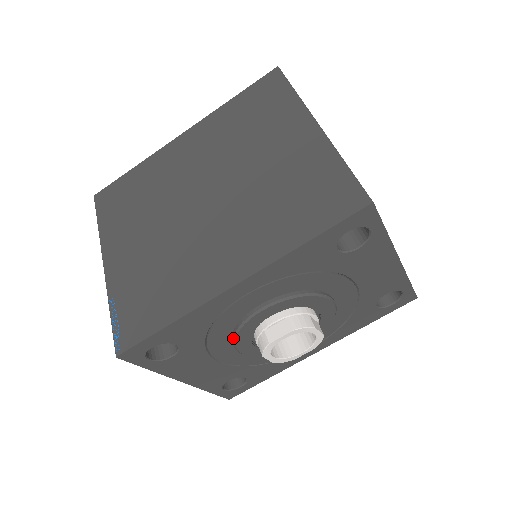
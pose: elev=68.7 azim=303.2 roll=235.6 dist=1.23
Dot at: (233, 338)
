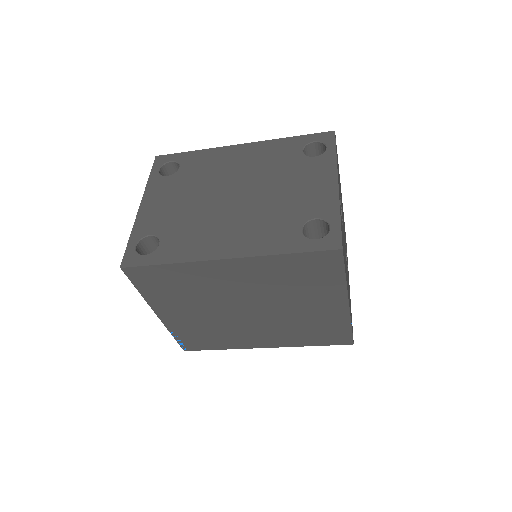
Dot at: occluded
